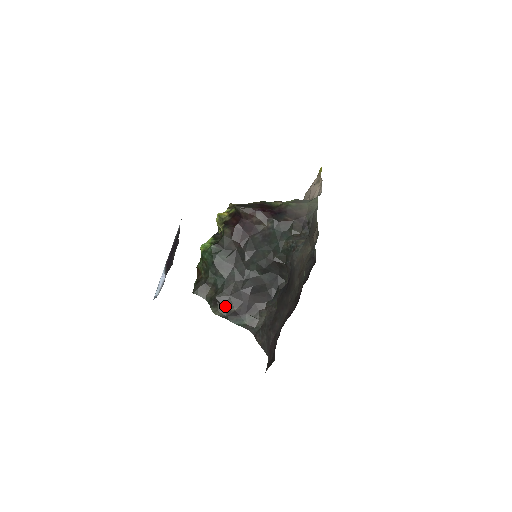
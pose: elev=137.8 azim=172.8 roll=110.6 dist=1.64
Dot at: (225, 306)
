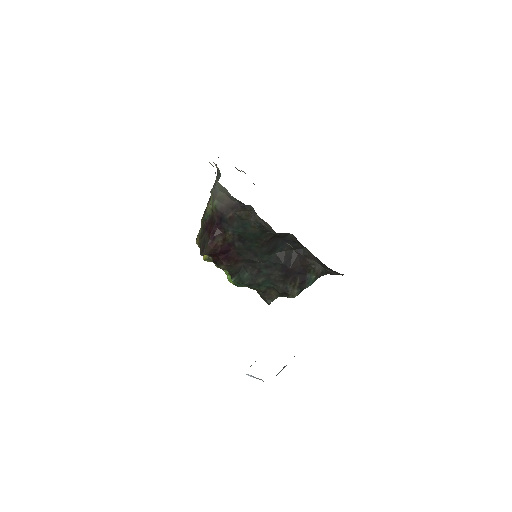
Dot at: (291, 289)
